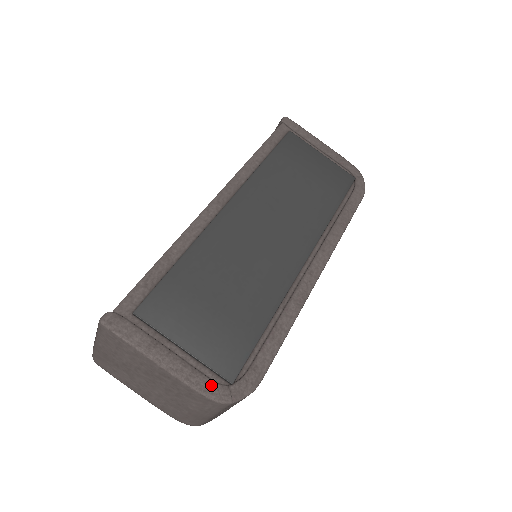
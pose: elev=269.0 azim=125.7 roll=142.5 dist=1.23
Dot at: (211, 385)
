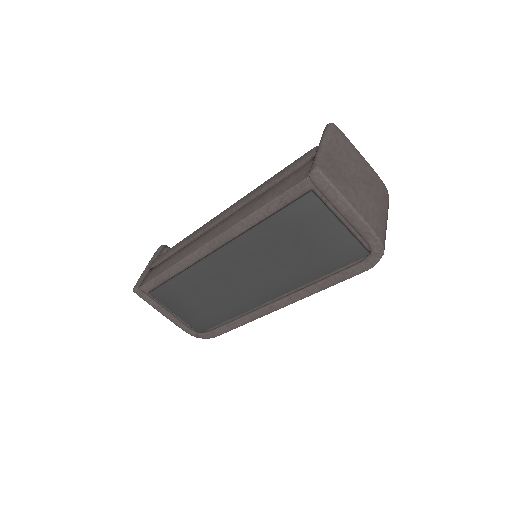
Dot at: (188, 330)
